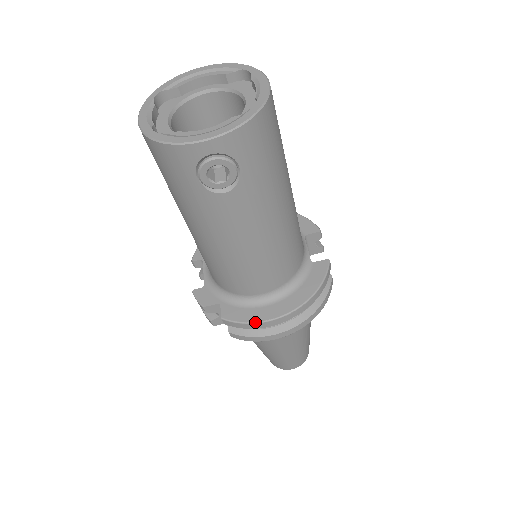
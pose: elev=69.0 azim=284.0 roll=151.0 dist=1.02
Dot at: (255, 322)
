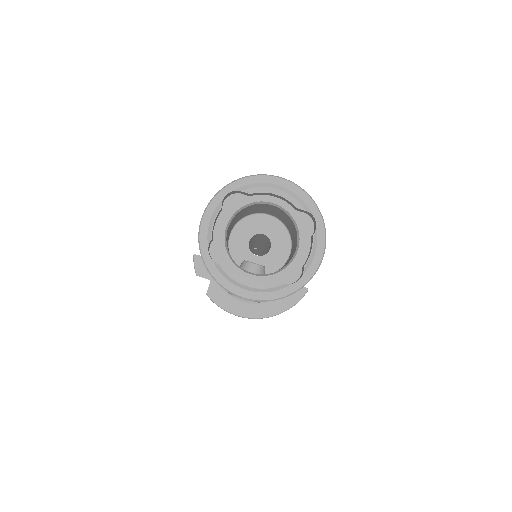
Dot at: (229, 312)
